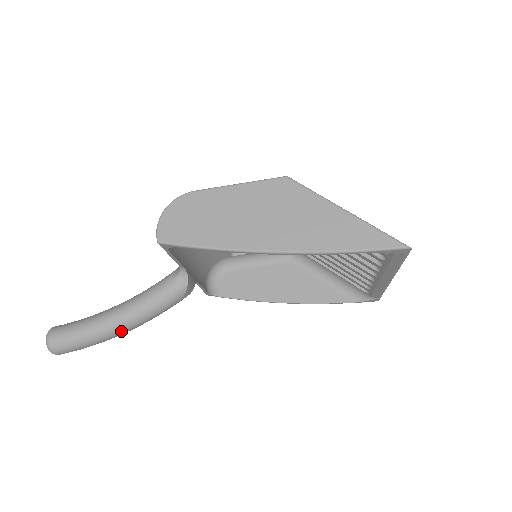
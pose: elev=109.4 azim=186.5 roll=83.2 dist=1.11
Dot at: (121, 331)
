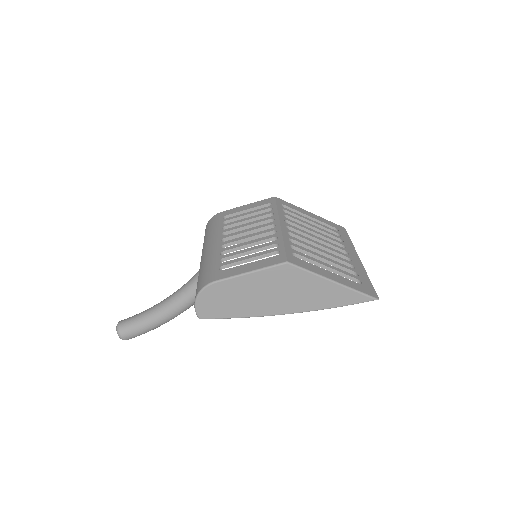
Dot at: occluded
